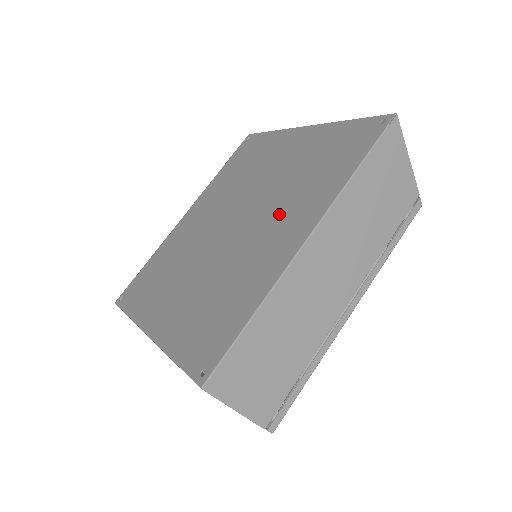
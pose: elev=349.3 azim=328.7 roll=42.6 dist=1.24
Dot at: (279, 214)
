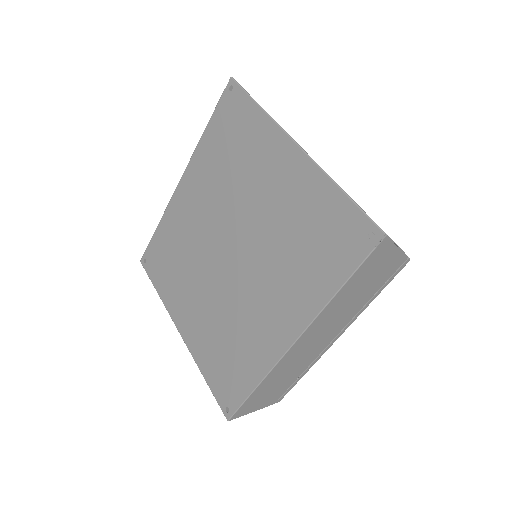
Dot at: (270, 285)
